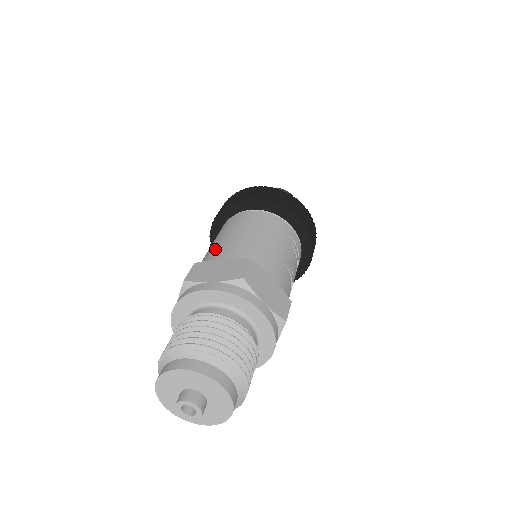
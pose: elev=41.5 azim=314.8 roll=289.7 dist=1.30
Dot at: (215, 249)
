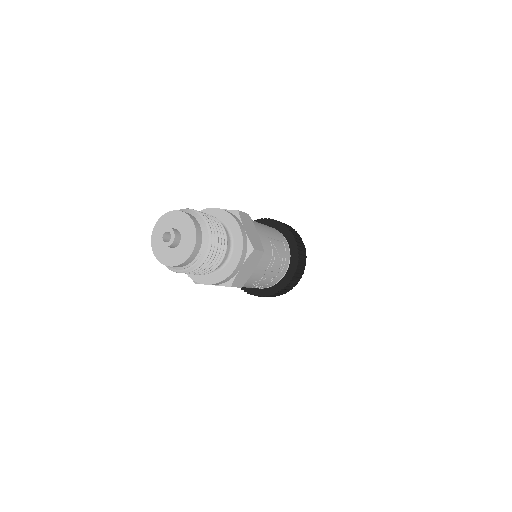
Dot at: occluded
